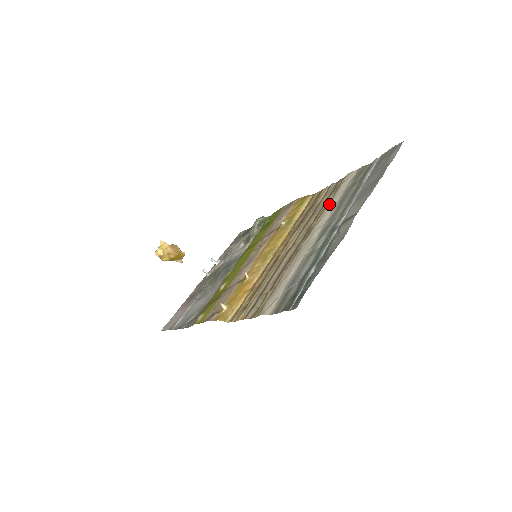
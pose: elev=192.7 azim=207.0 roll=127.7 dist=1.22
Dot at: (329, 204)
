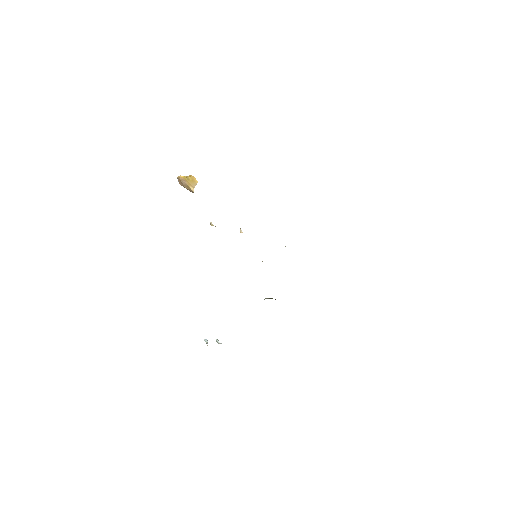
Dot at: occluded
